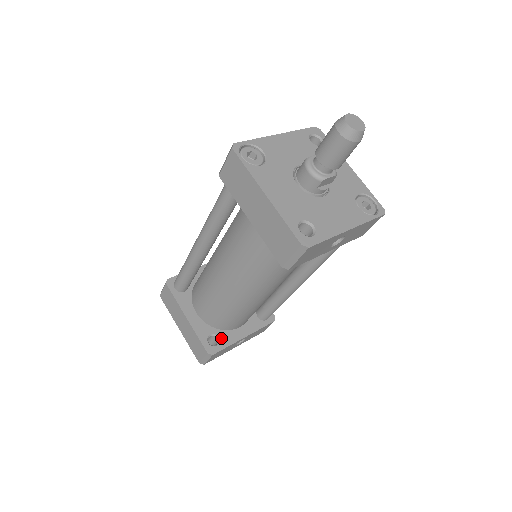
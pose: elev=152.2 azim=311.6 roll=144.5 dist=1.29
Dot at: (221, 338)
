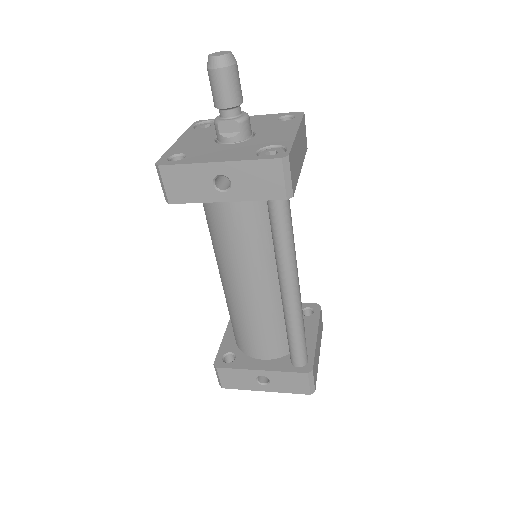
Dot at: (237, 359)
